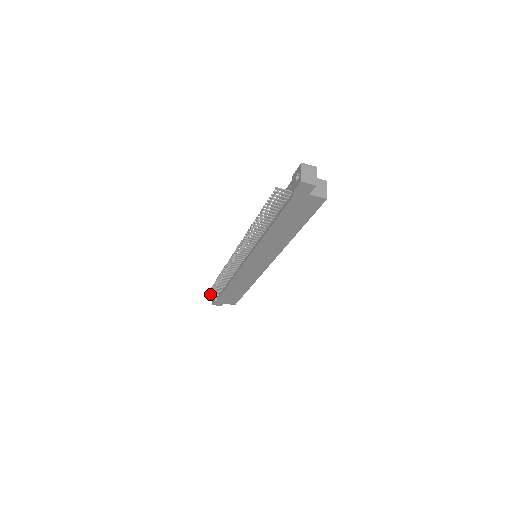
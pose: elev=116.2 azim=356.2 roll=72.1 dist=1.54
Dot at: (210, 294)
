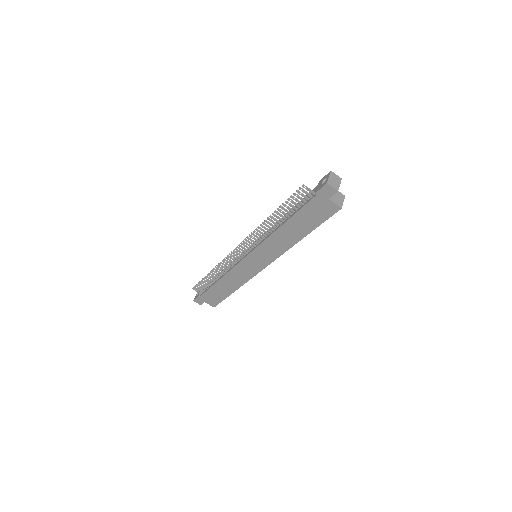
Dot at: (196, 288)
